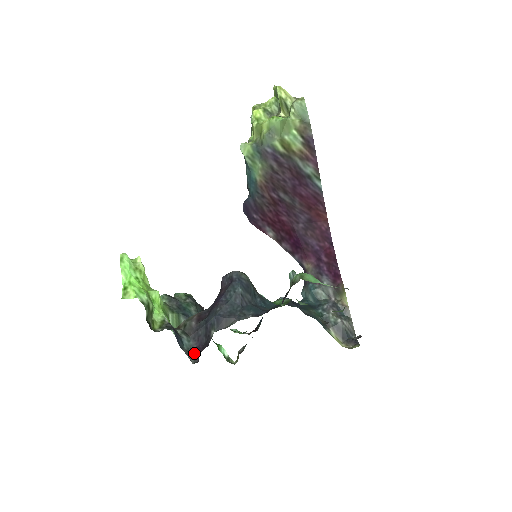
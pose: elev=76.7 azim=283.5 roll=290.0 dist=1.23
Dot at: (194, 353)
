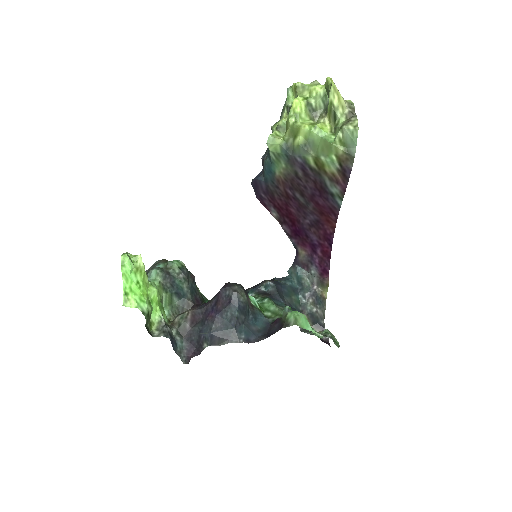
Dot at: (186, 355)
